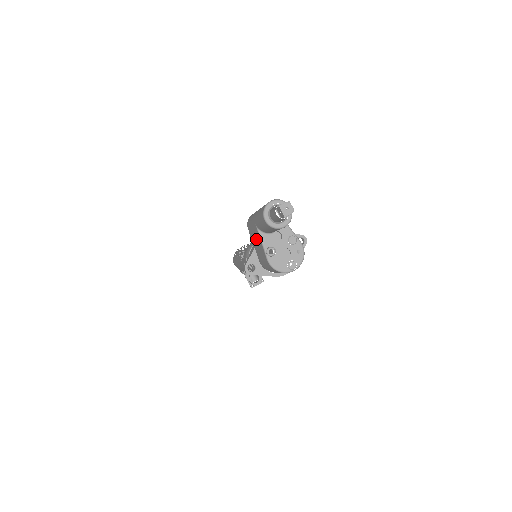
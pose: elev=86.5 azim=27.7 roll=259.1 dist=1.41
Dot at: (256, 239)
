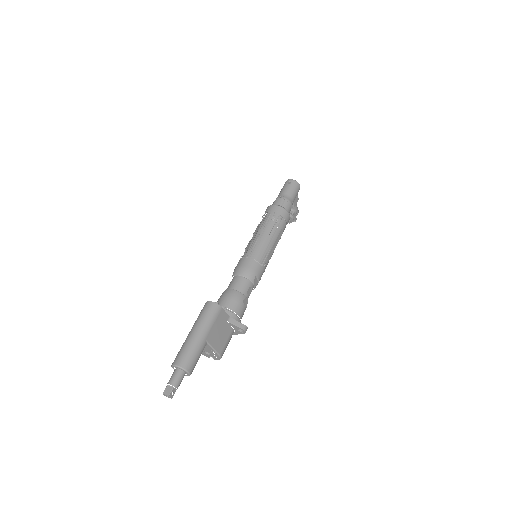
Dot at: occluded
